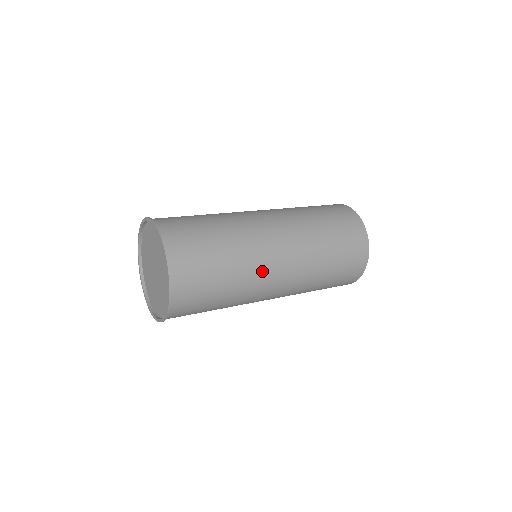
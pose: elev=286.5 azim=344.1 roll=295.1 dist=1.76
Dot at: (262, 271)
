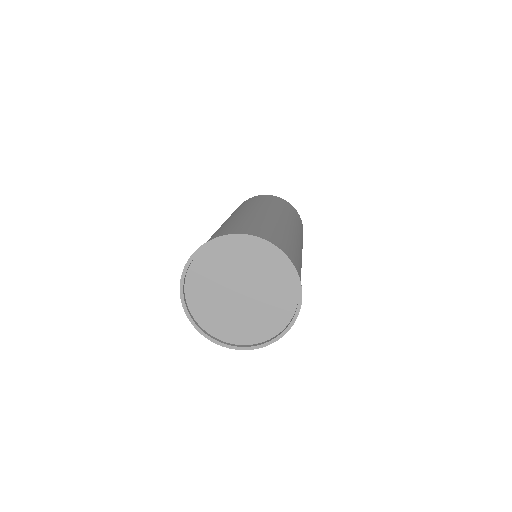
Dot at: (294, 238)
